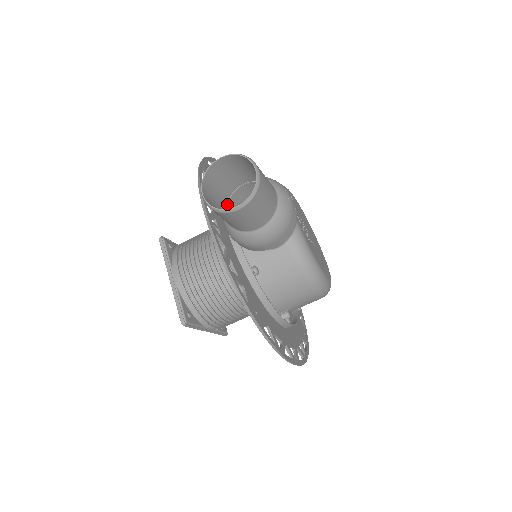
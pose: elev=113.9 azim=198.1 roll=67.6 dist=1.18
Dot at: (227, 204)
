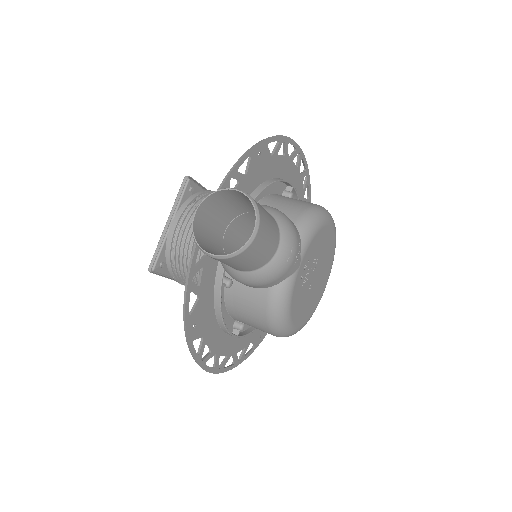
Dot at: (232, 219)
